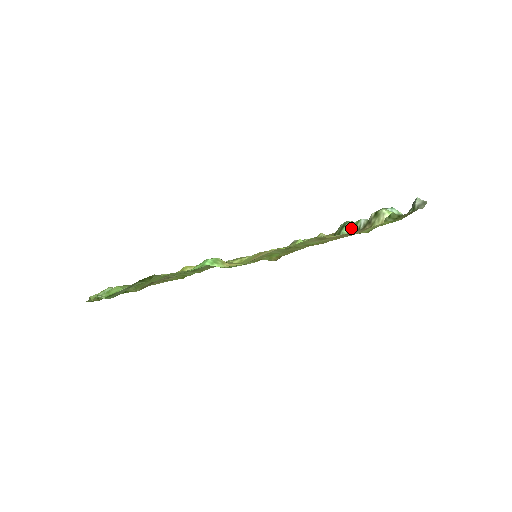
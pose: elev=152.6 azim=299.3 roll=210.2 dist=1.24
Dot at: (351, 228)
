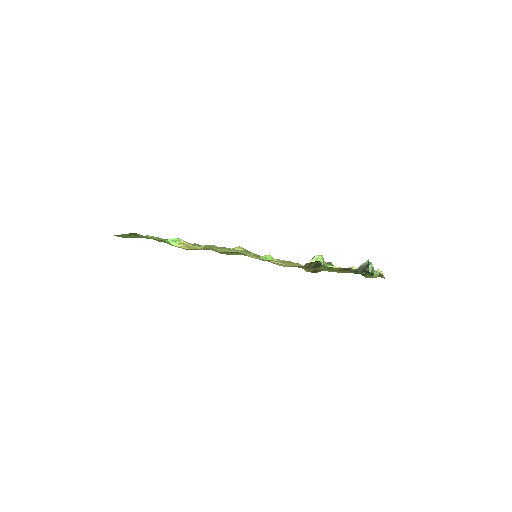
Dot at: occluded
